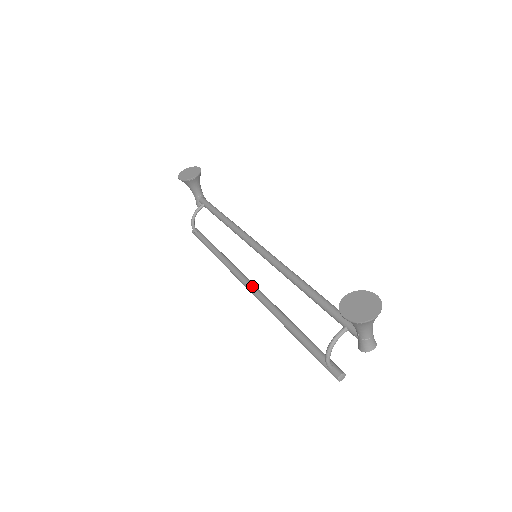
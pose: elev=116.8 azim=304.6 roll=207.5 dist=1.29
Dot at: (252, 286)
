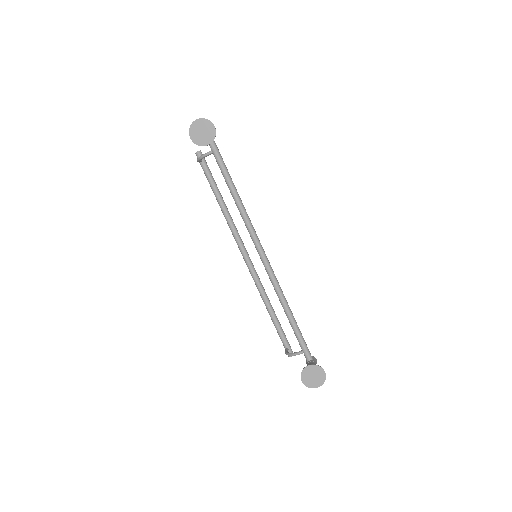
Dot at: (247, 260)
